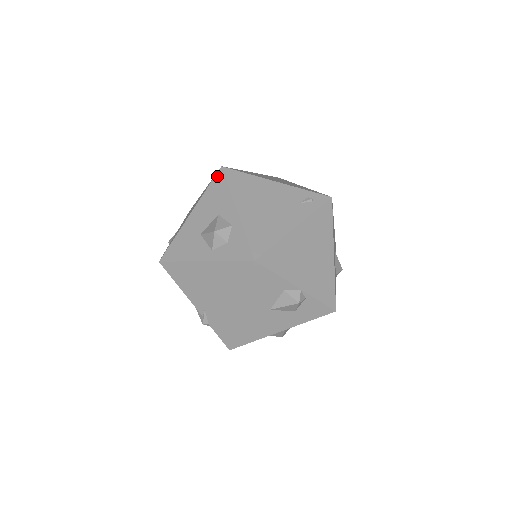
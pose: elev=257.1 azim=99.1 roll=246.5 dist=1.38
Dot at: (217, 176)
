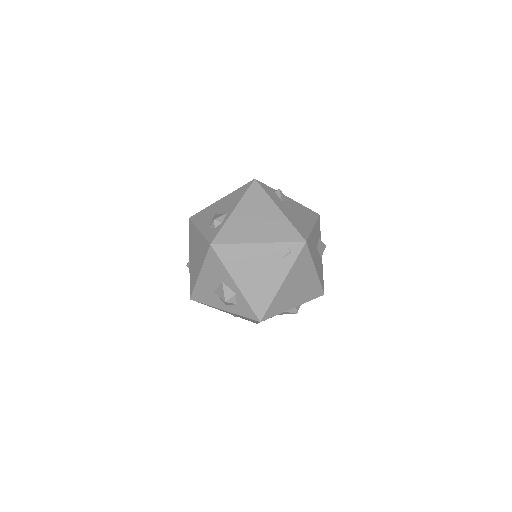
Dot at: (210, 252)
